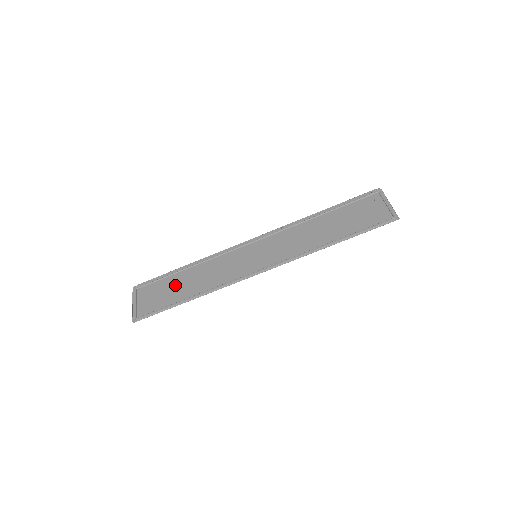
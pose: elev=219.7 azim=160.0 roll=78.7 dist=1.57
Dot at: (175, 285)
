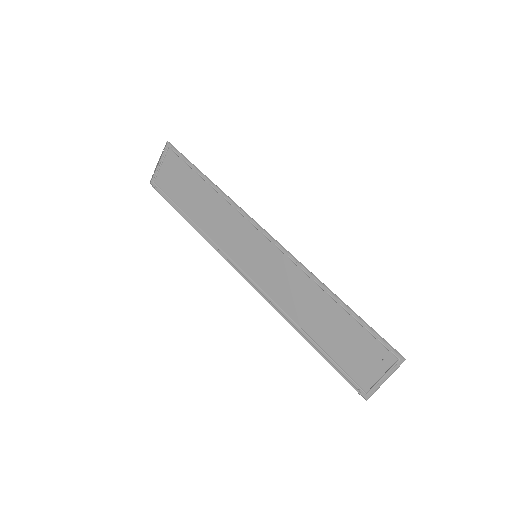
Dot at: (192, 190)
